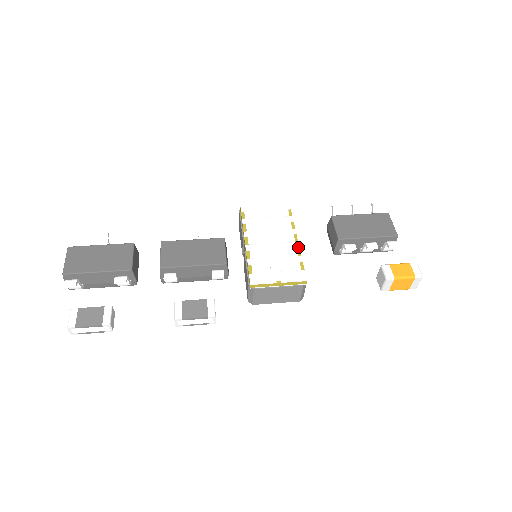
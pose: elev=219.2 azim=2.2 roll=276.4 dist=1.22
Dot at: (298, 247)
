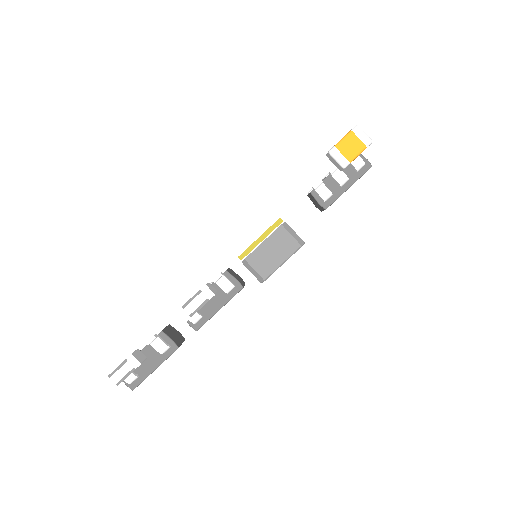
Dot at: occluded
